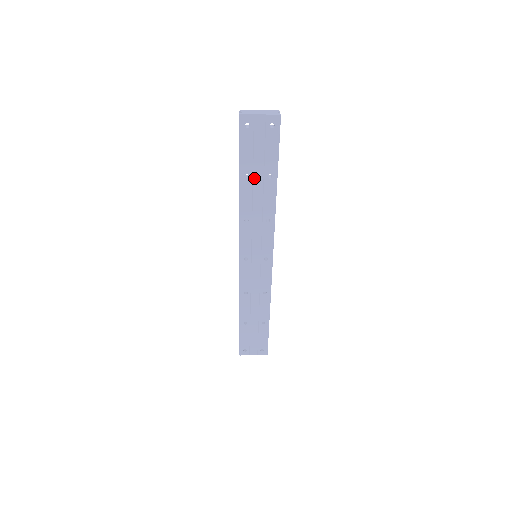
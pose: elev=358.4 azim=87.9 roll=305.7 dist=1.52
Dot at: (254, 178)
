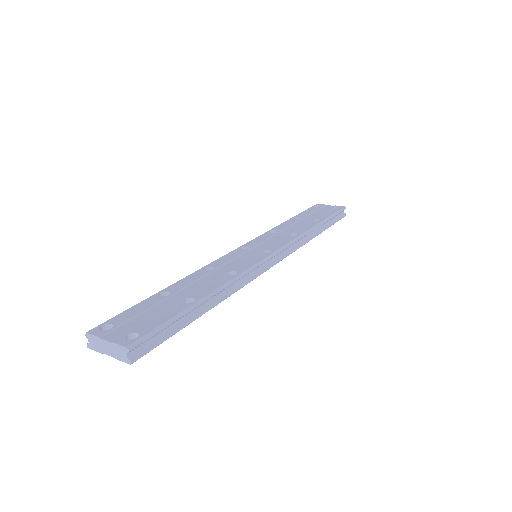
Dot at: occluded
